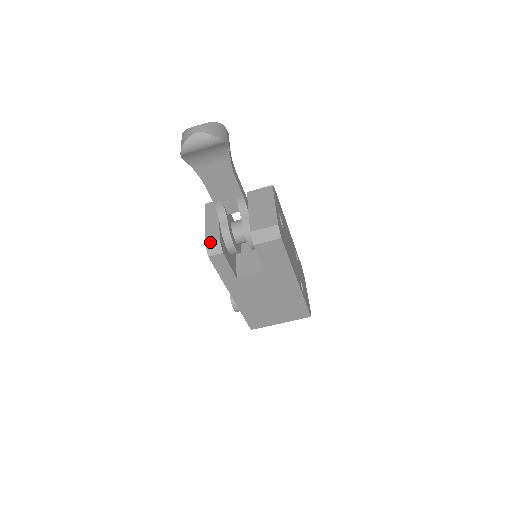
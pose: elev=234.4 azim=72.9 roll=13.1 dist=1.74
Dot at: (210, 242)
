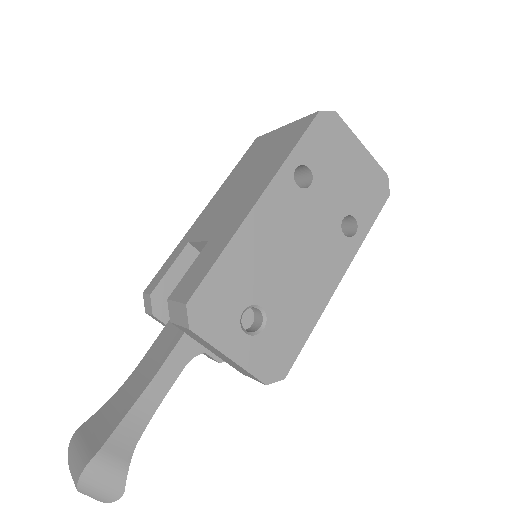
Dot at: occluded
